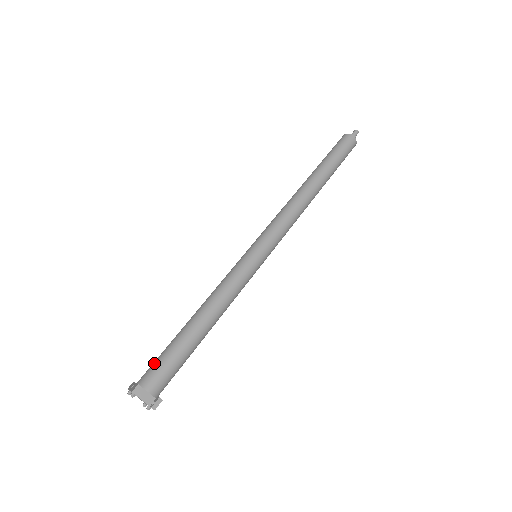
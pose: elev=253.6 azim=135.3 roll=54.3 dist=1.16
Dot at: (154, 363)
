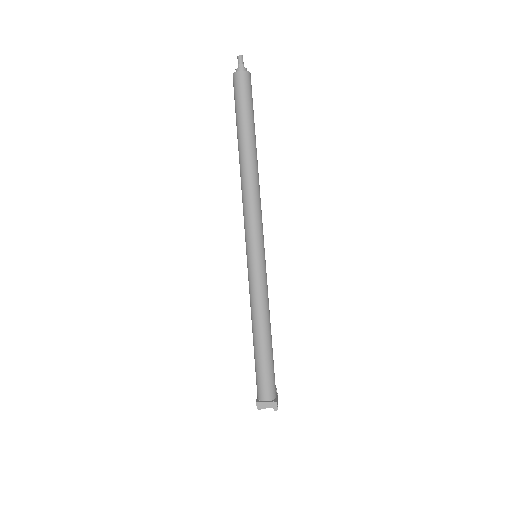
Dot at: (256, 381)
